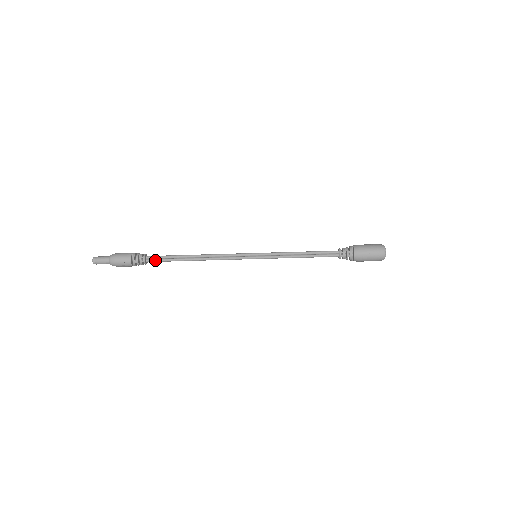
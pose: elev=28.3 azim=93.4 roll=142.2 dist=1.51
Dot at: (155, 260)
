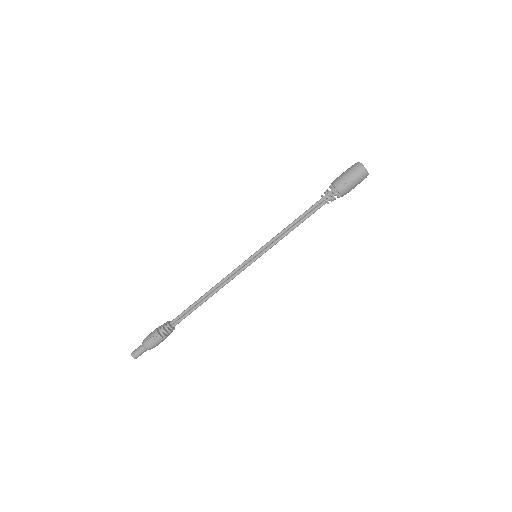
Dot at: (178, 320)
